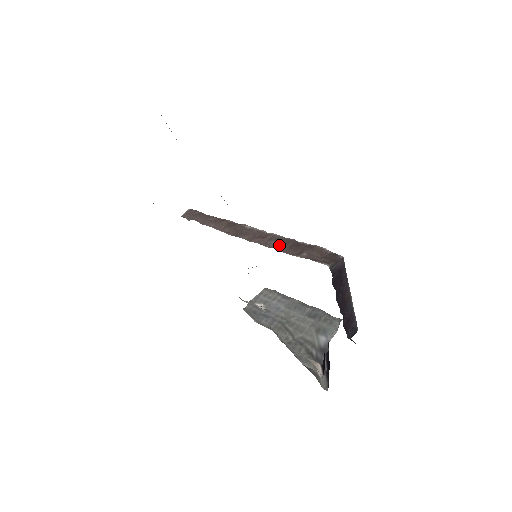
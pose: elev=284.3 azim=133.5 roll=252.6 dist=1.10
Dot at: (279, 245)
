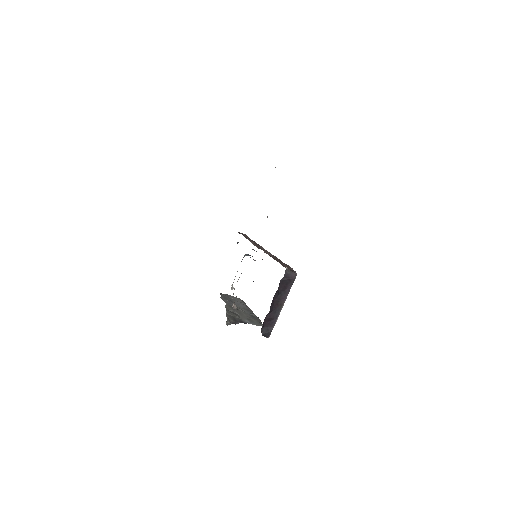
Dot at: (272, 256)
